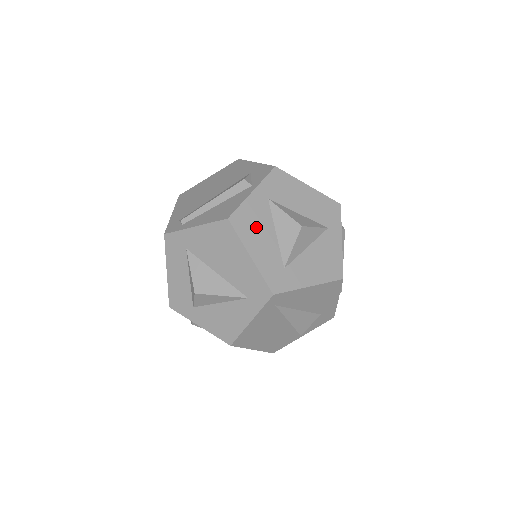
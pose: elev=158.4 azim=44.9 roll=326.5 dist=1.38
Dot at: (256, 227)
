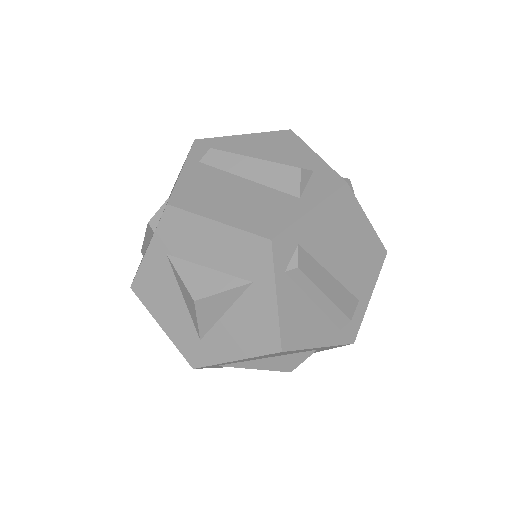
Dot at: (160, 293)
